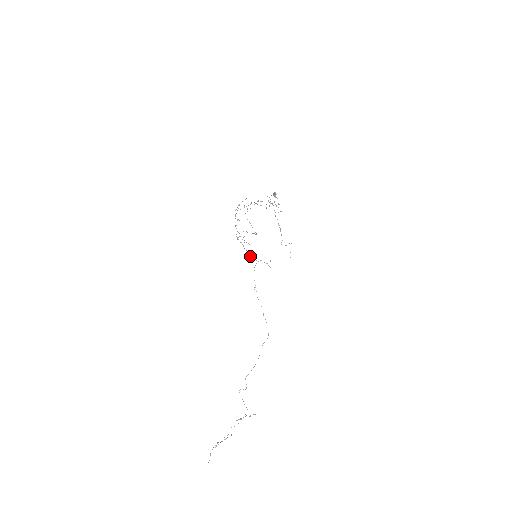
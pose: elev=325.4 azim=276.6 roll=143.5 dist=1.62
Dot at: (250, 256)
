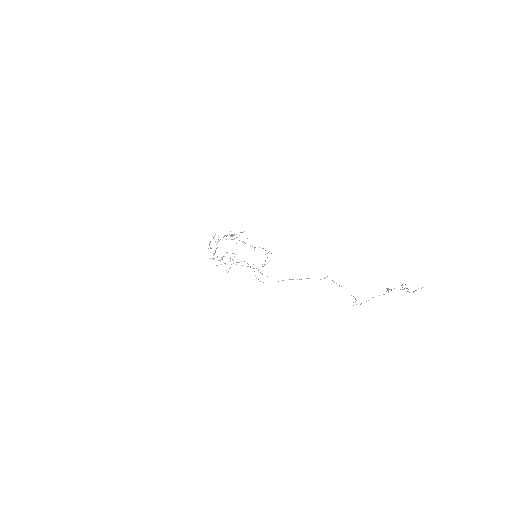
Dot at: occluded
